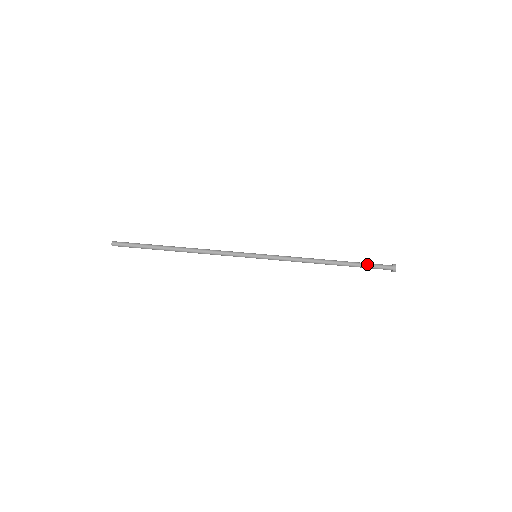
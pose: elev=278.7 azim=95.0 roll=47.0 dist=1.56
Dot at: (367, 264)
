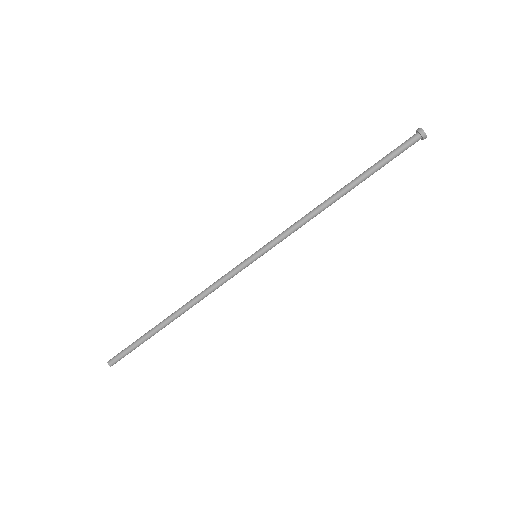
Dot at: (385, 157)
